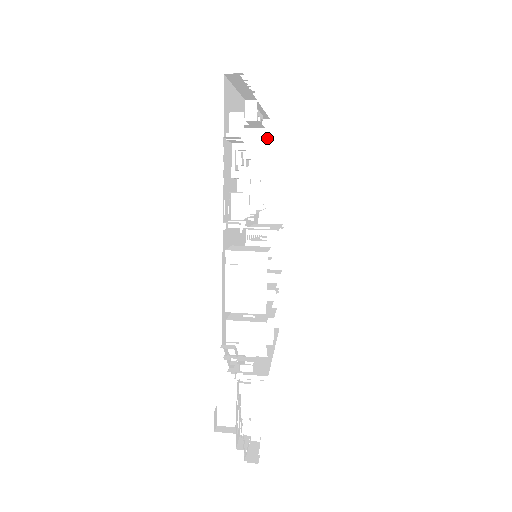
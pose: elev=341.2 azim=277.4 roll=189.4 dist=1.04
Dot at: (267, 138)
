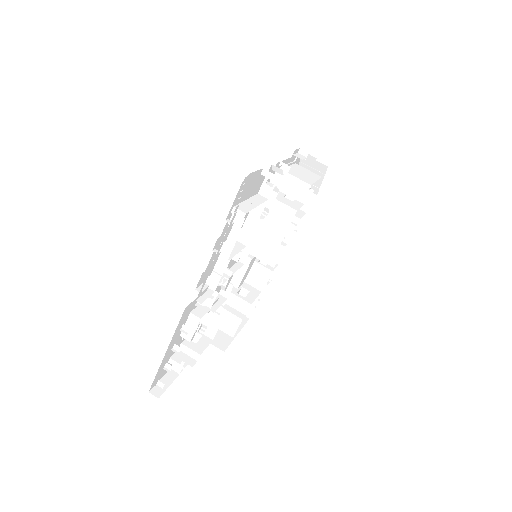
Dot at: occluded
